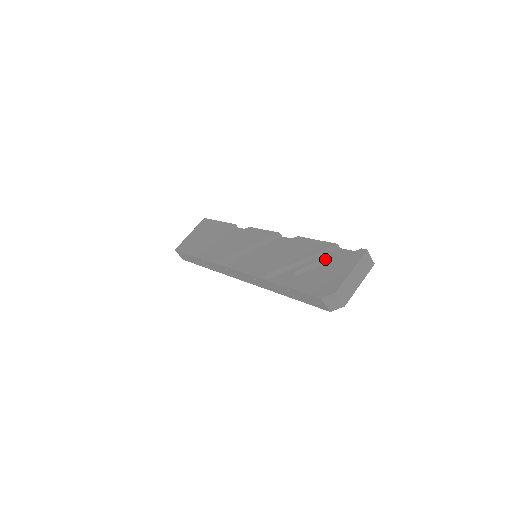
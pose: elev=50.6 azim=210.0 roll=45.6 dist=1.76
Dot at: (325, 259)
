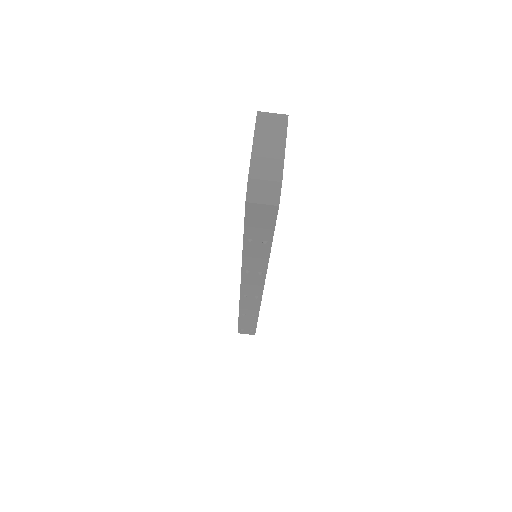
Dot at: occluded
